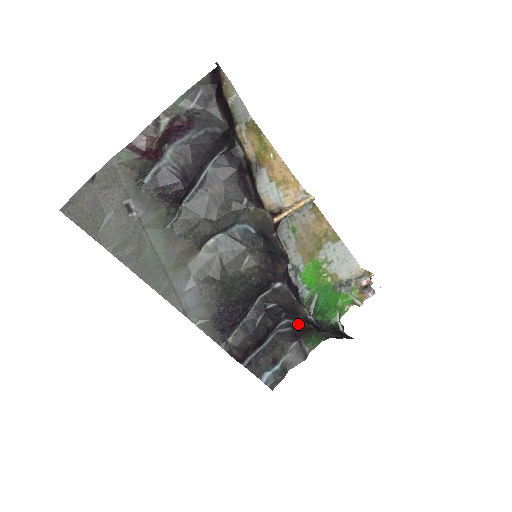
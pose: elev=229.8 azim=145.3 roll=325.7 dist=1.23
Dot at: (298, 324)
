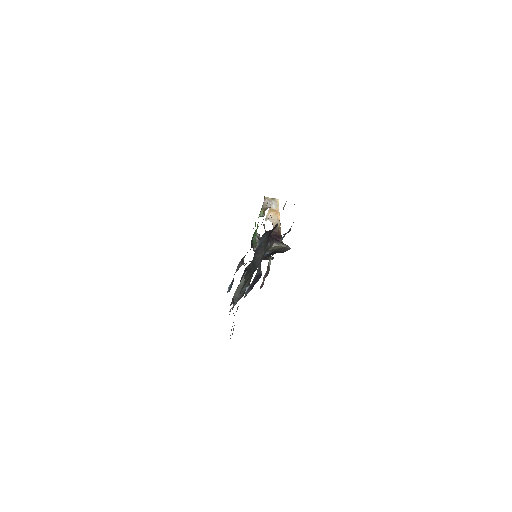
Dot at: occluded
